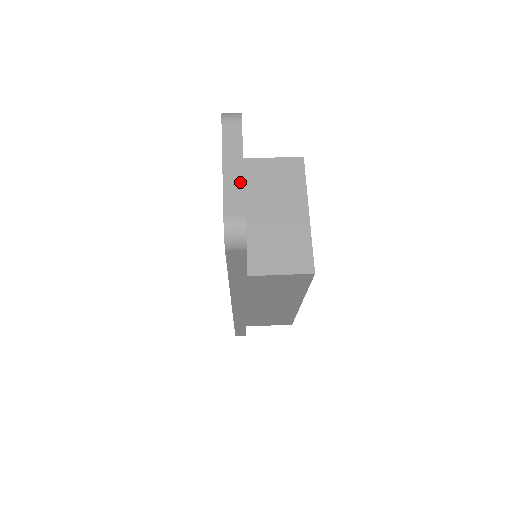
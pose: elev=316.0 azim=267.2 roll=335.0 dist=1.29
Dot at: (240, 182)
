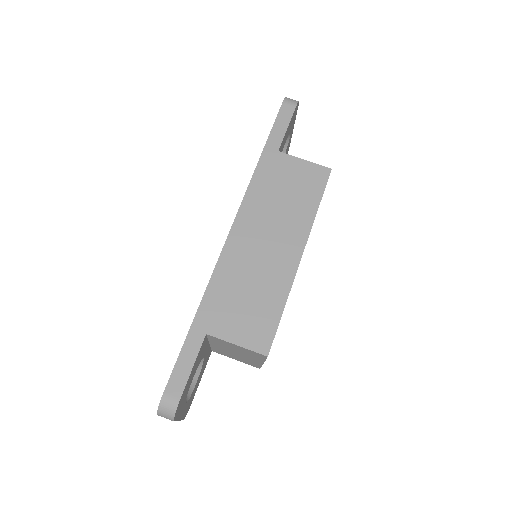
Dot at: occluded
